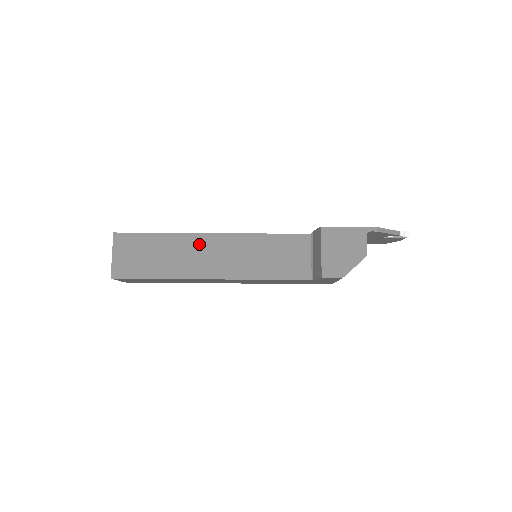
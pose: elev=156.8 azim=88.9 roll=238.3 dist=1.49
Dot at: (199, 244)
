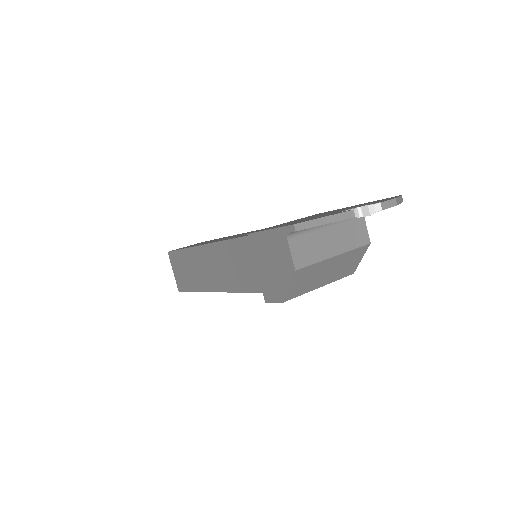
Dot at: (204, 256)
